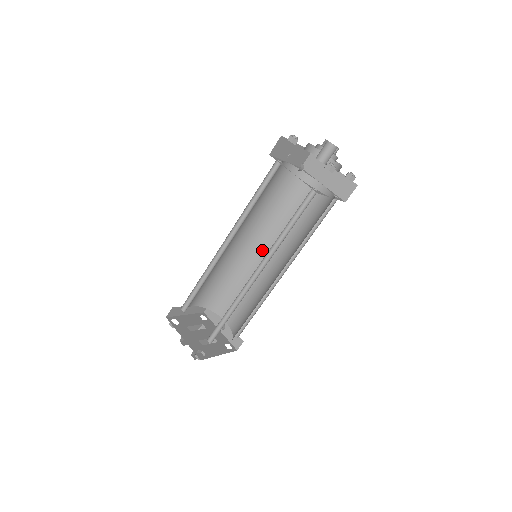
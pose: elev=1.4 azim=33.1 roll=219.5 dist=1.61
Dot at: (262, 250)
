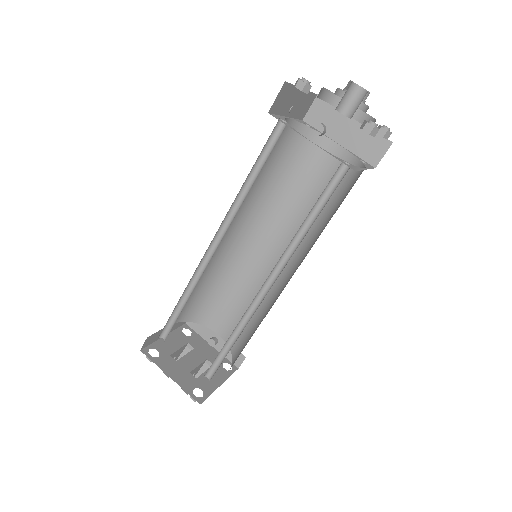
Dot at: (258, 241)
